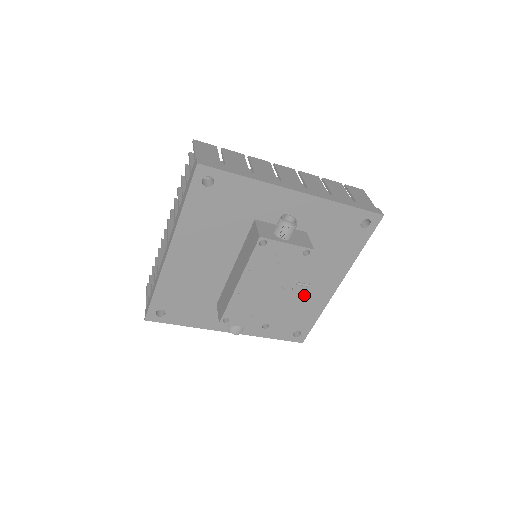
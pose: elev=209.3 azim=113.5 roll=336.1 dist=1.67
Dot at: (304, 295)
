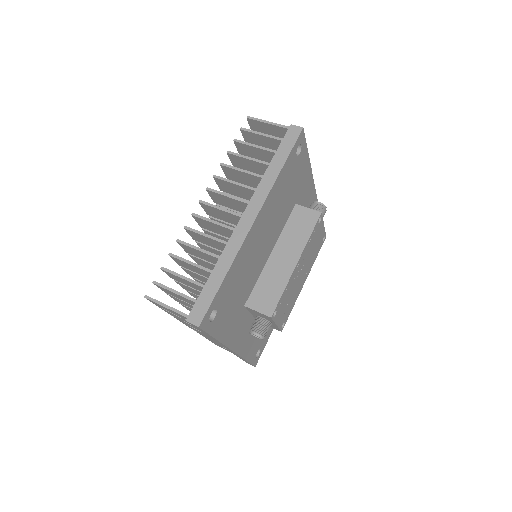
Dot at: occluded
